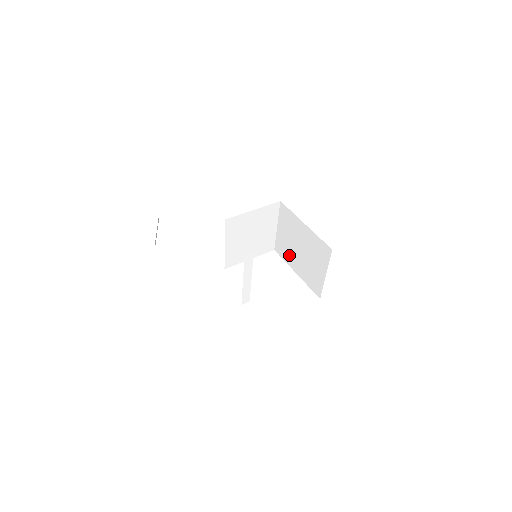
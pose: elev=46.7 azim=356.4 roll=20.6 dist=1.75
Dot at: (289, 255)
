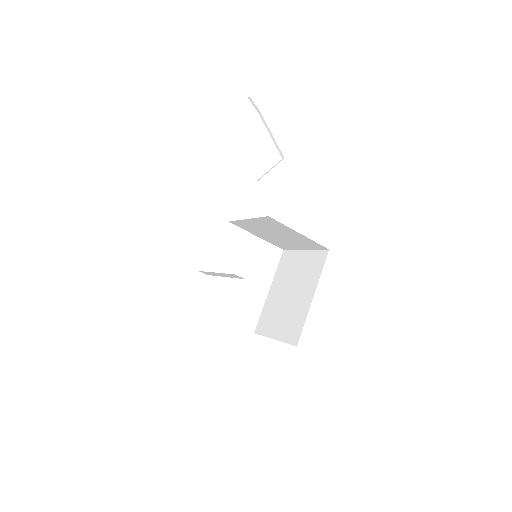
Dot at: (282, 276)
